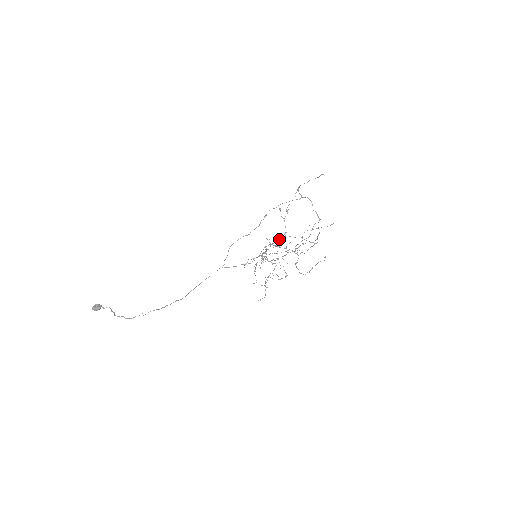
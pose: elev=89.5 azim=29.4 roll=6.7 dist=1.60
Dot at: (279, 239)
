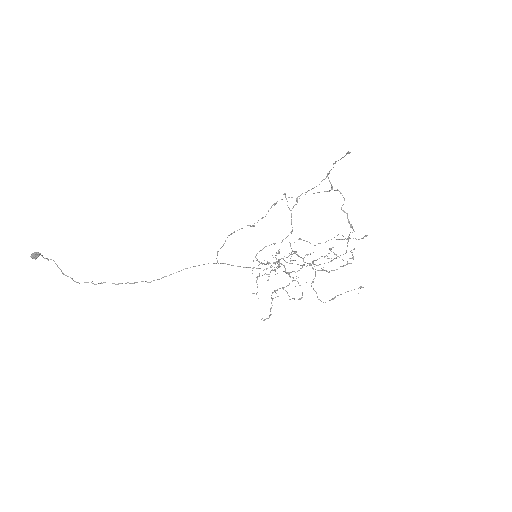
Dot at: occluded
